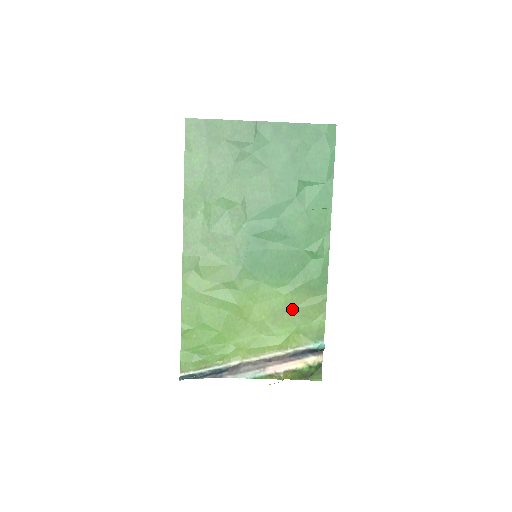
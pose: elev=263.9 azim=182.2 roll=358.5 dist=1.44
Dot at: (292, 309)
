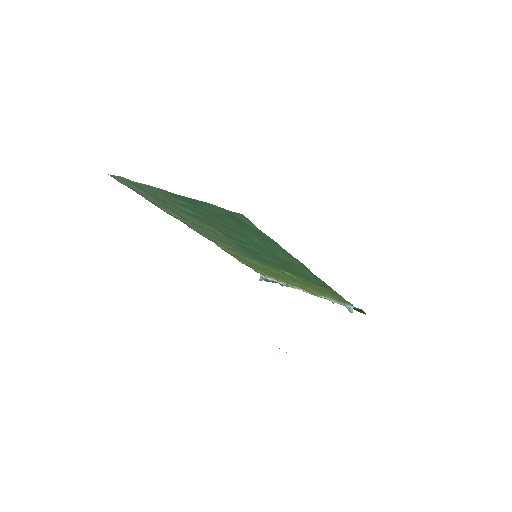
Dot at: (312, 286)
